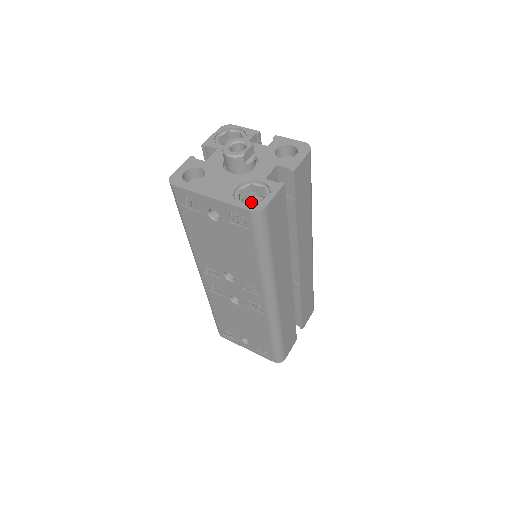
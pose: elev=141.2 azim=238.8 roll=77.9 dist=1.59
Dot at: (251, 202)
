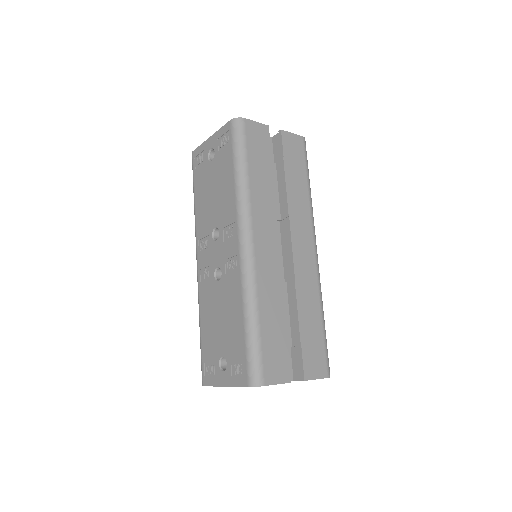
Dot at: occluded
